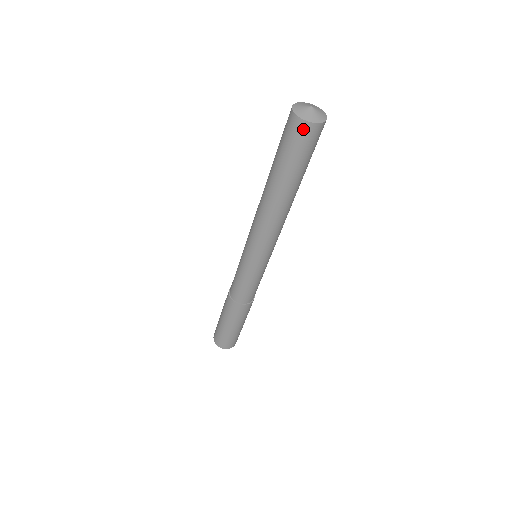
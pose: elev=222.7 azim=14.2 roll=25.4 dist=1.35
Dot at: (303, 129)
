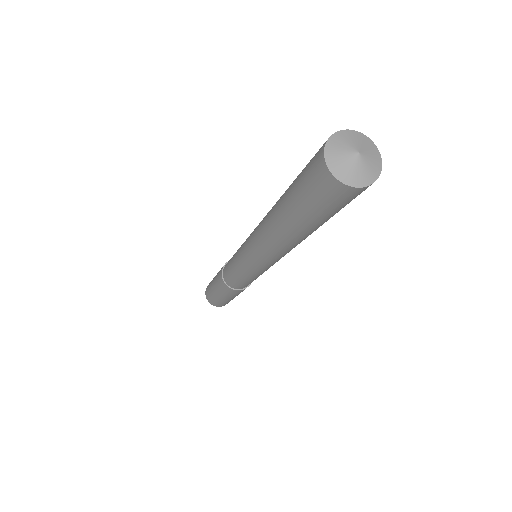
Dot at: (344, 193)
